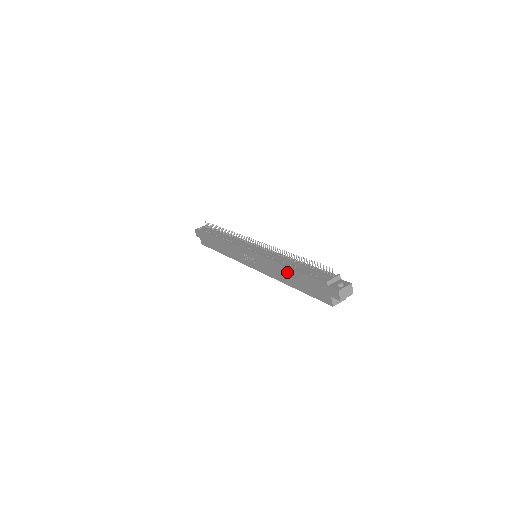
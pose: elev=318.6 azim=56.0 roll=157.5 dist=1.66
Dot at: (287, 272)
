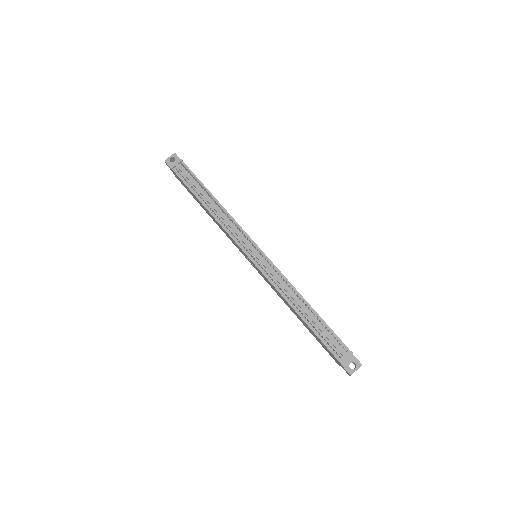
Dot at: (297, 315)
